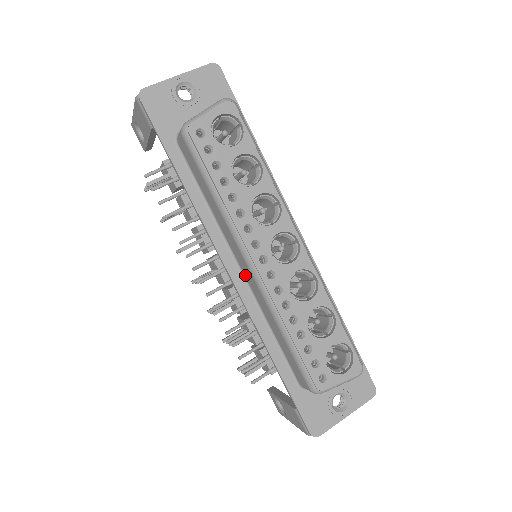
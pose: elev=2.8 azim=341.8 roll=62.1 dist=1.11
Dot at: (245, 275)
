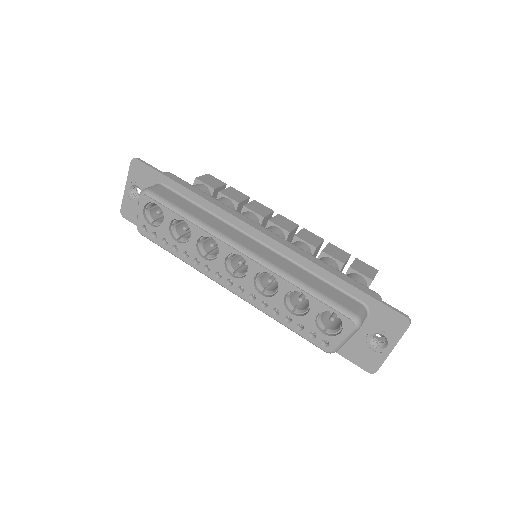
Dot at: occluded
